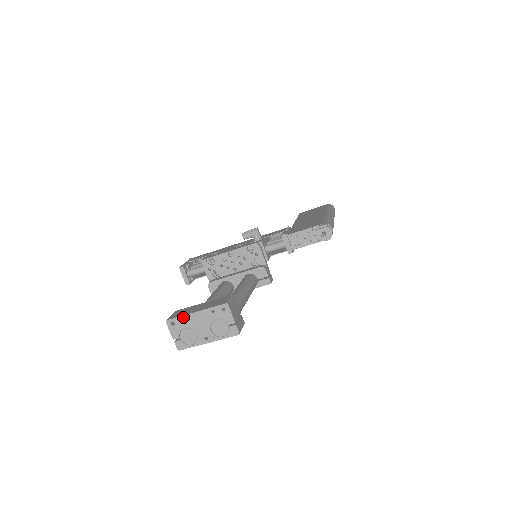
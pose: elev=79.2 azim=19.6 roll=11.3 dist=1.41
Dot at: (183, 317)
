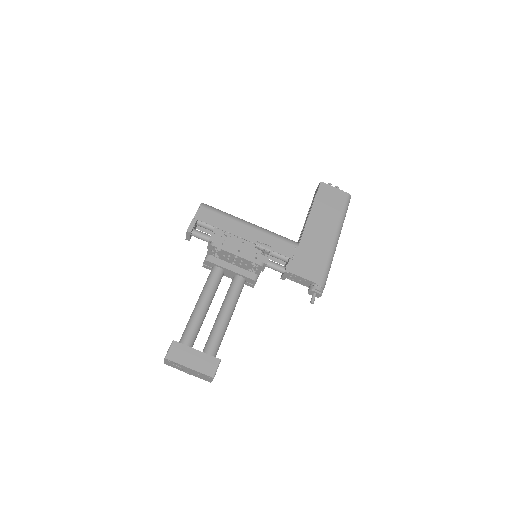
Dot at: (179, 364)
